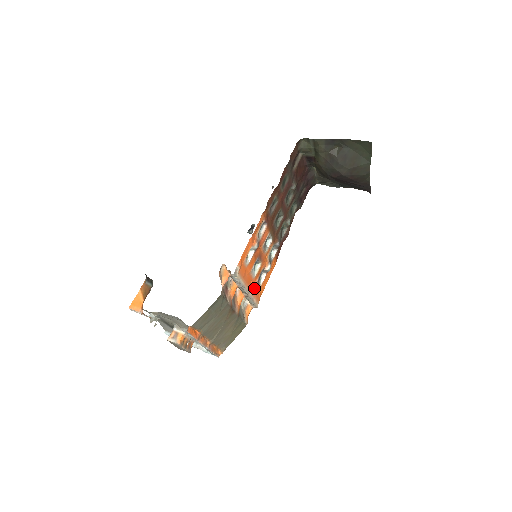
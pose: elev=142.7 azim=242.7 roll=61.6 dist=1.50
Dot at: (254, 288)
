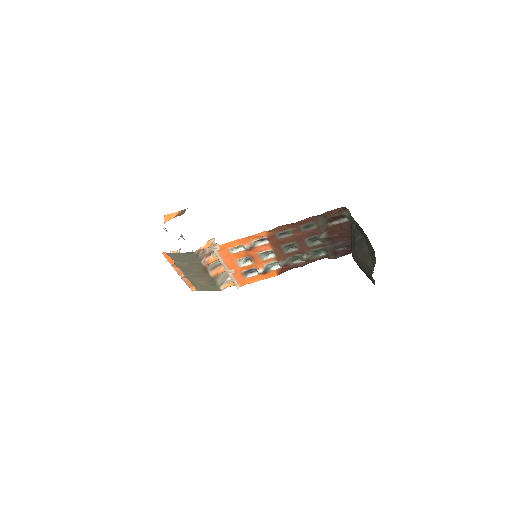
Dot at: (238, 273)
